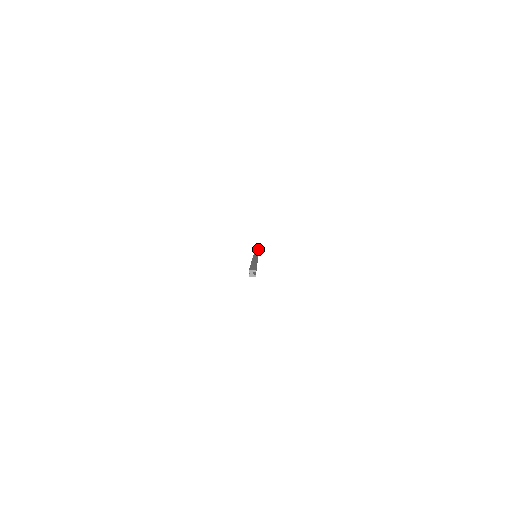
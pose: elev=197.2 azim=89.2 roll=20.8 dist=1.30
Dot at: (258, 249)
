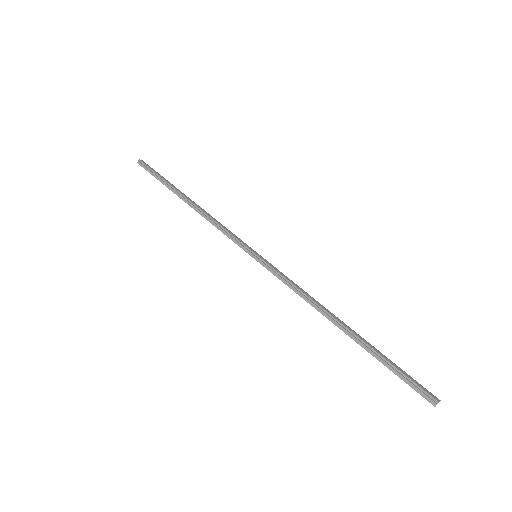
Dot at: (190, 199)
